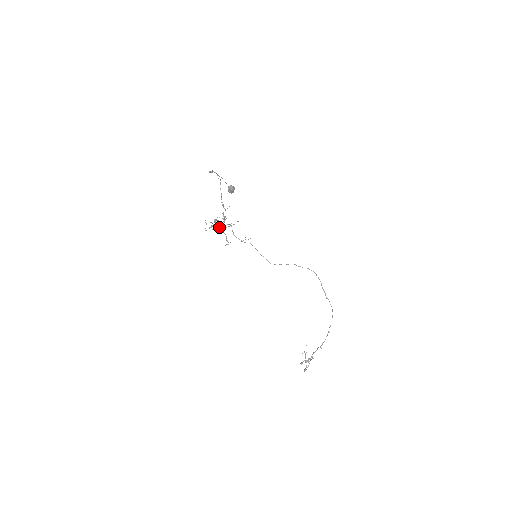
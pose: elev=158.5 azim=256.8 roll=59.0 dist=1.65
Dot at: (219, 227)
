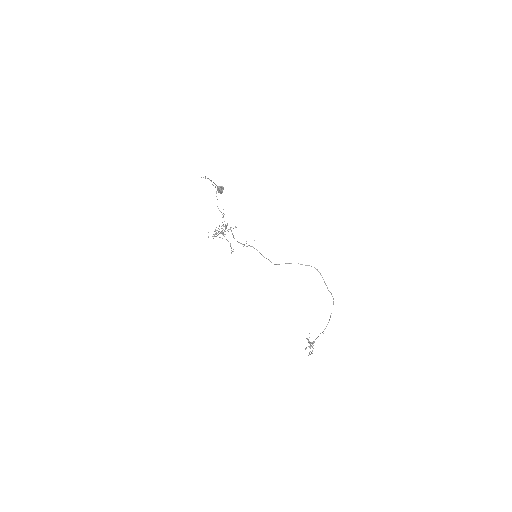
Dot at: occluded
